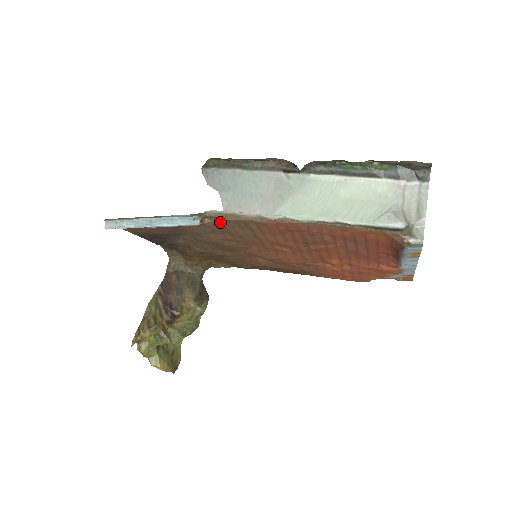
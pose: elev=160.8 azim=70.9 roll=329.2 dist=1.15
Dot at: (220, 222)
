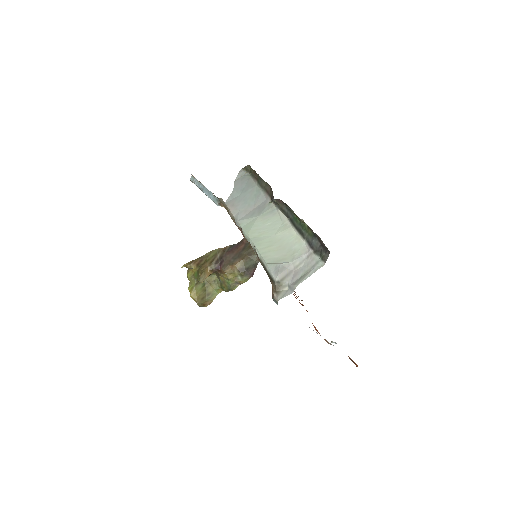
Dot at: occluded
